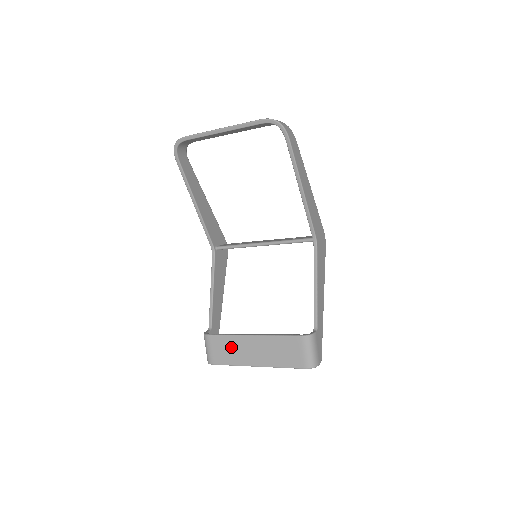
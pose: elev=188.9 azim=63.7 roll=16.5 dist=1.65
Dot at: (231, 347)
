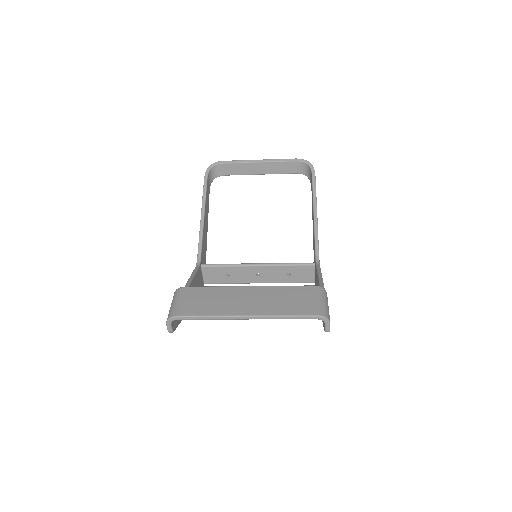
Dot at: (214, 297)
